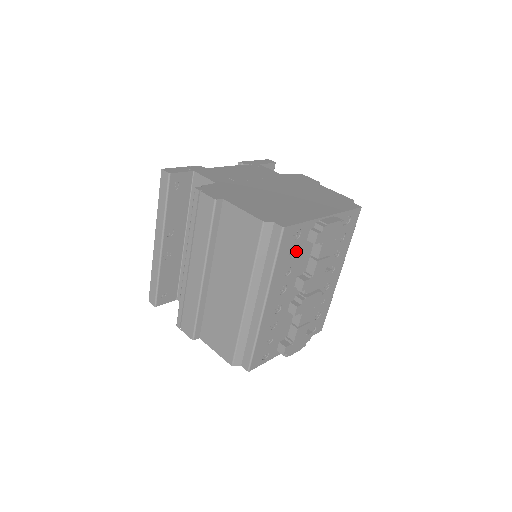
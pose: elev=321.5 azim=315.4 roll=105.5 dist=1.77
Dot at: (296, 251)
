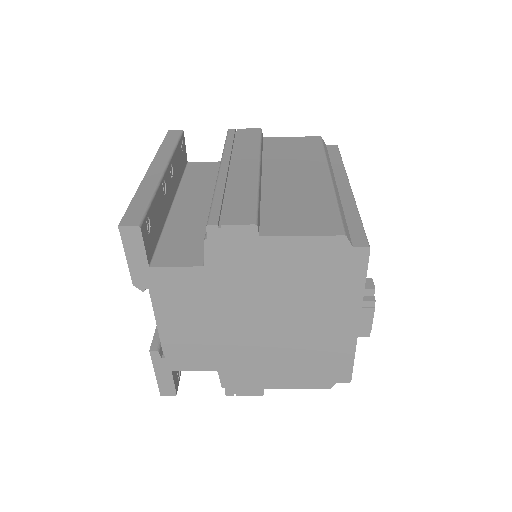
Dot at: occluded
